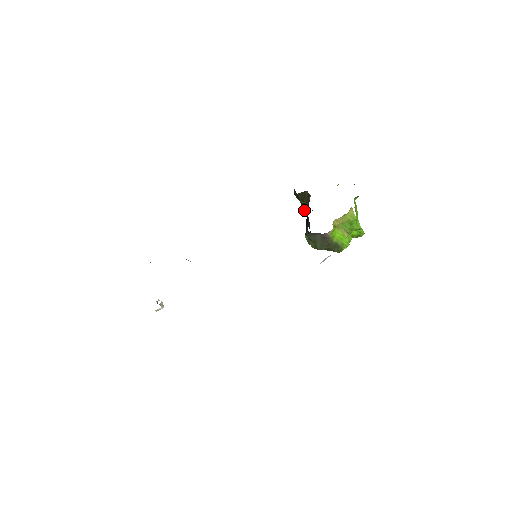
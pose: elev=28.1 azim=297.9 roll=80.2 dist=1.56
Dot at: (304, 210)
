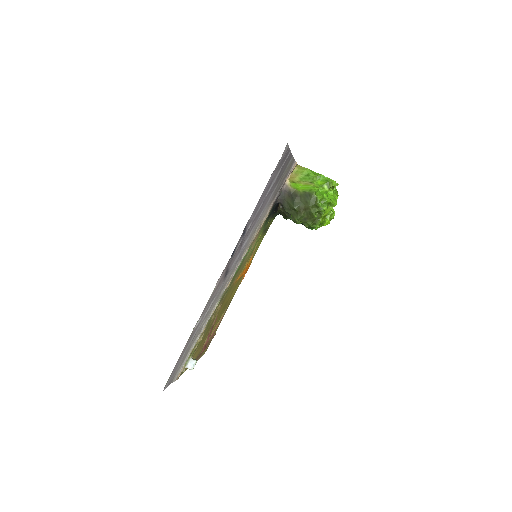
Dot at: occluded
